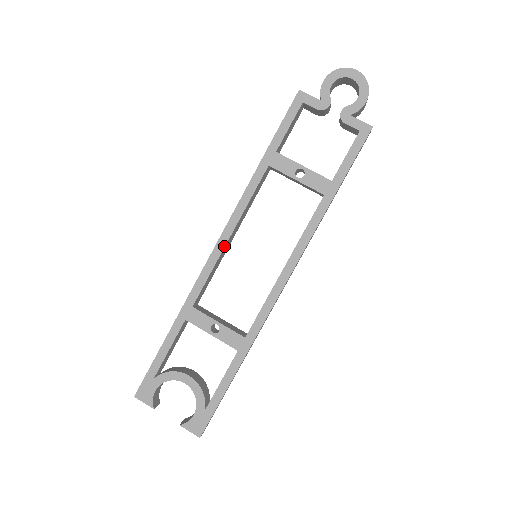
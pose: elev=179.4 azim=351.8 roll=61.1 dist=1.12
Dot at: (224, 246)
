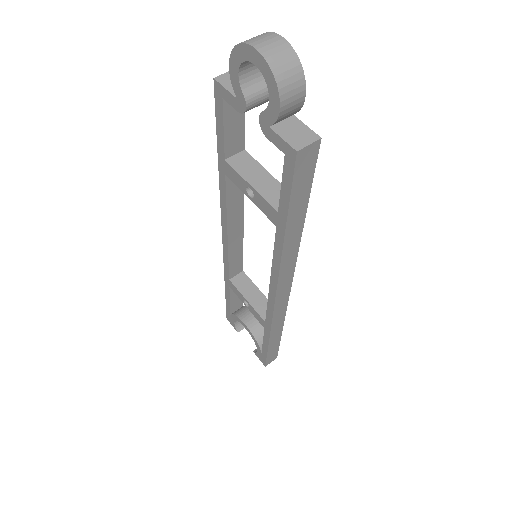
Dot at: (227, 242)
